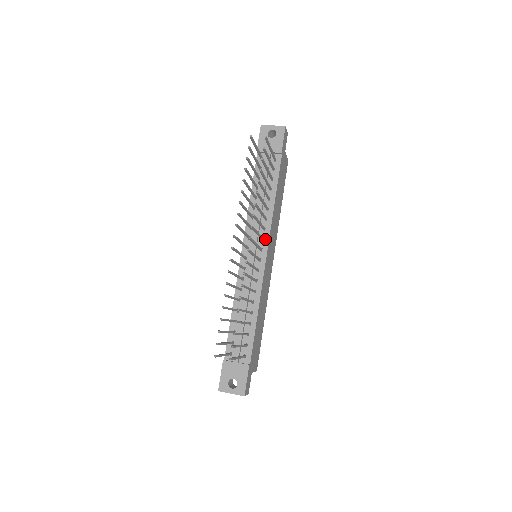
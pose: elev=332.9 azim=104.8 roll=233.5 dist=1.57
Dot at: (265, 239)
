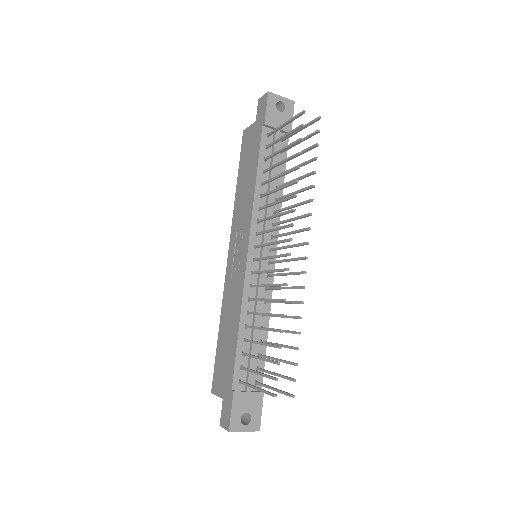
Dot at: occluded
